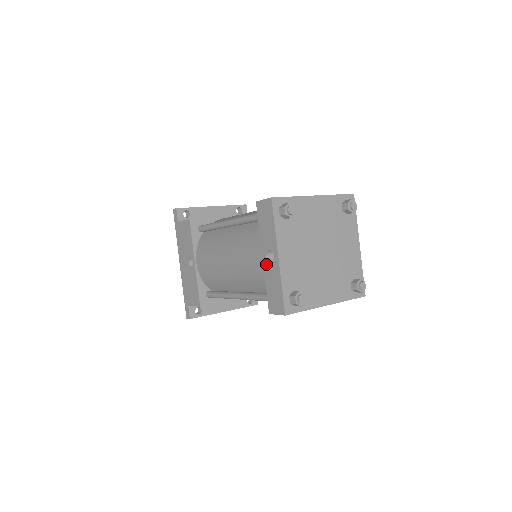
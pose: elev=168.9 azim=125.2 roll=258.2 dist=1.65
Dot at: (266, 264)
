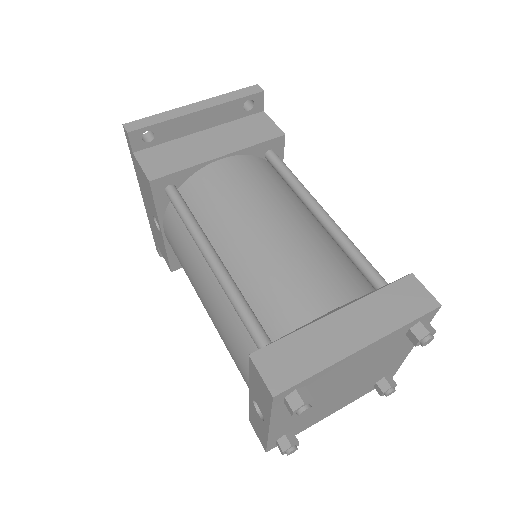
Dot at: (252, 403)
